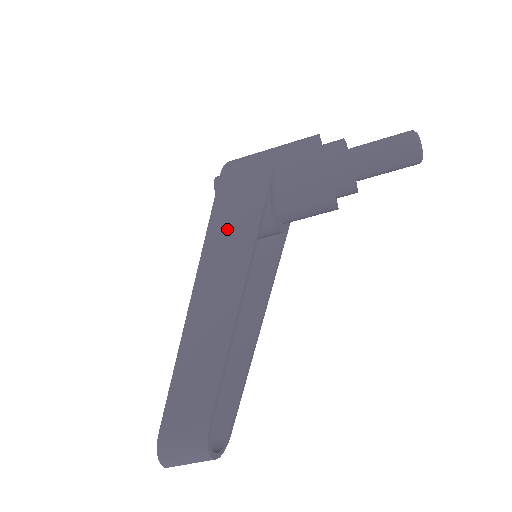
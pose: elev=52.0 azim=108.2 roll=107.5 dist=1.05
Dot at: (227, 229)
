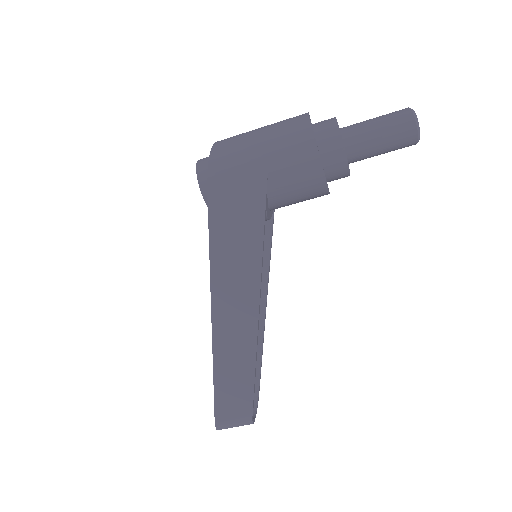
Dot at: (230, 253)
